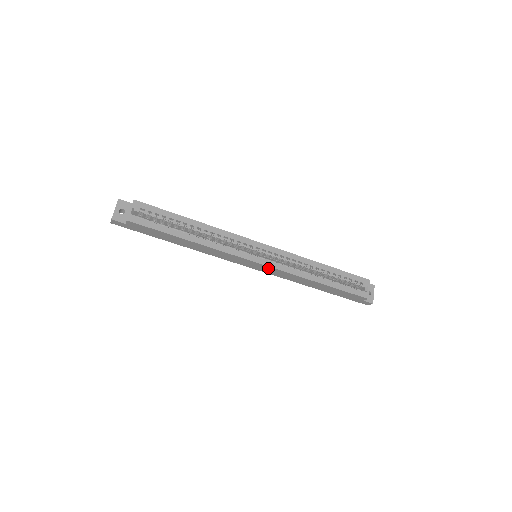
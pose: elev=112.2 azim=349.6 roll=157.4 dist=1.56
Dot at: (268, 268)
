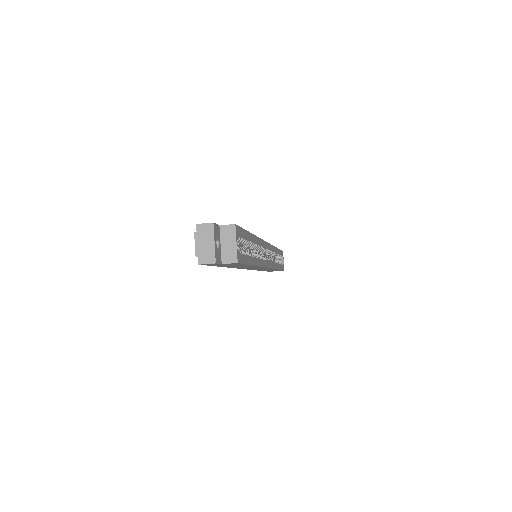
Dot at: occluded
